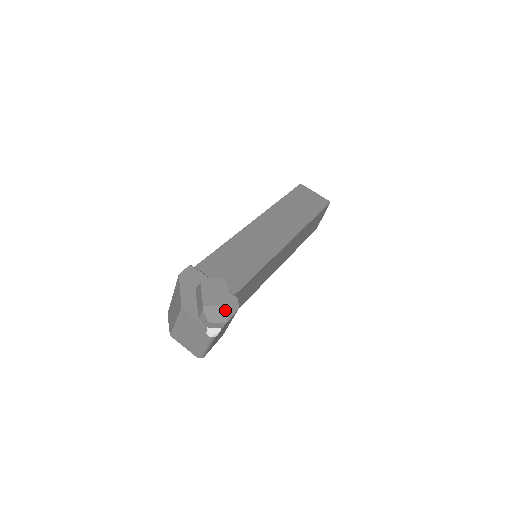
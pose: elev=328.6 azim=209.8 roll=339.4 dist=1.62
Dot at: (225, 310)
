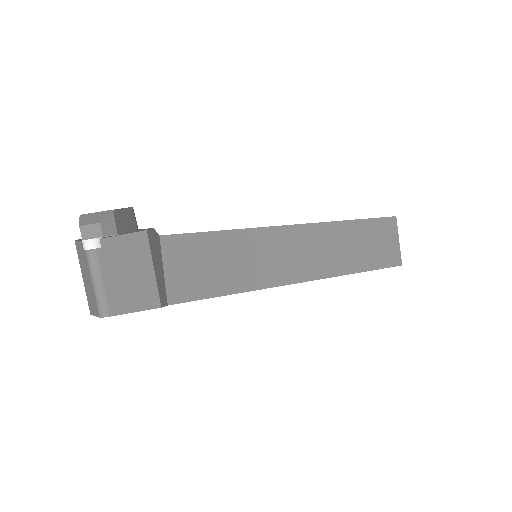
Dot at: (106, 213)
